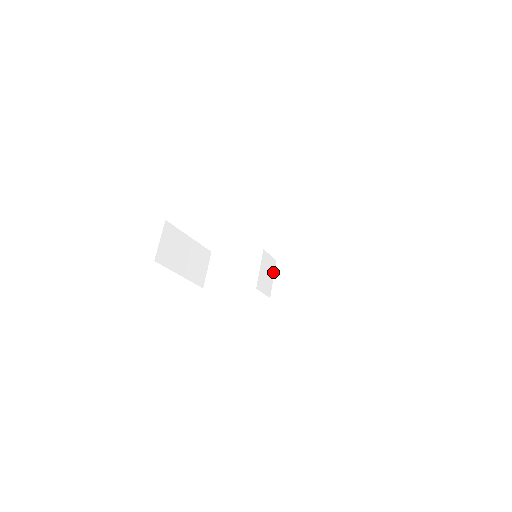
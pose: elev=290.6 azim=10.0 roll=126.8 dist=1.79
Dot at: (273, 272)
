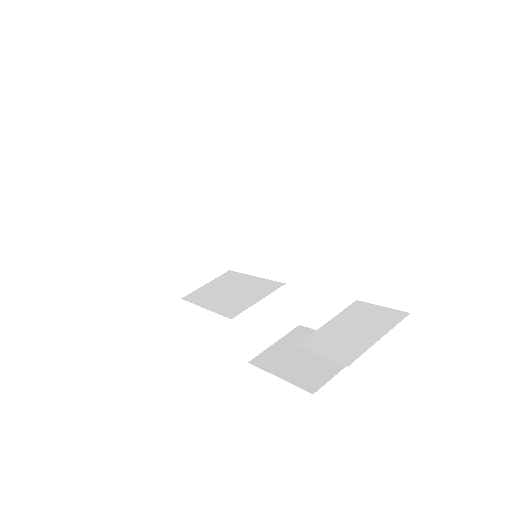
Dot at: (281, 334)
